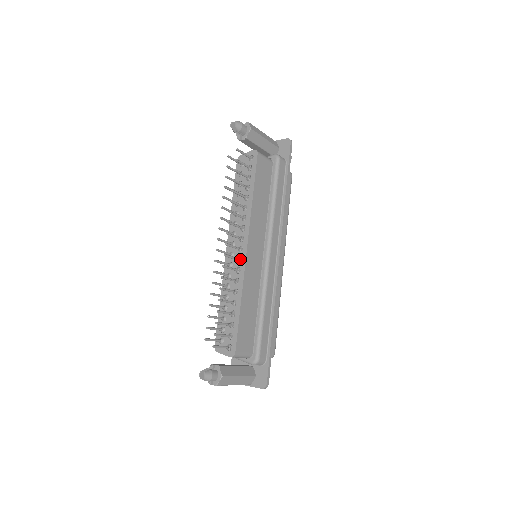
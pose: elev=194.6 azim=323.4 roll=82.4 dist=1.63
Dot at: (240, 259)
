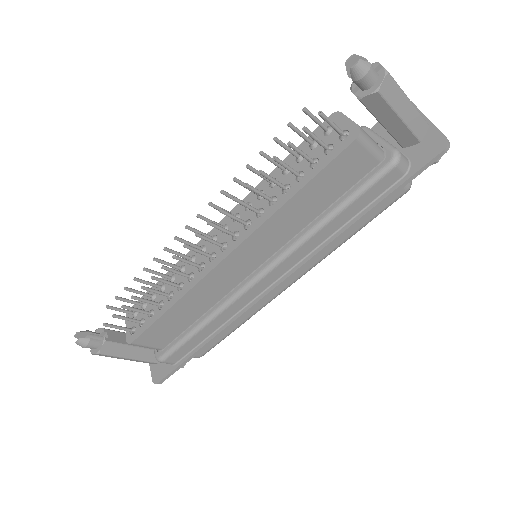
Dot at: occluded
